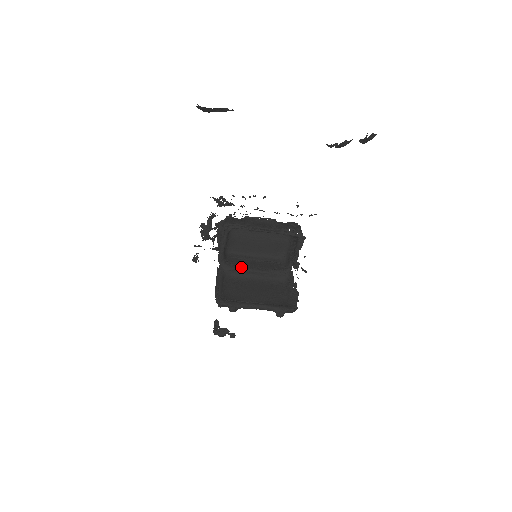
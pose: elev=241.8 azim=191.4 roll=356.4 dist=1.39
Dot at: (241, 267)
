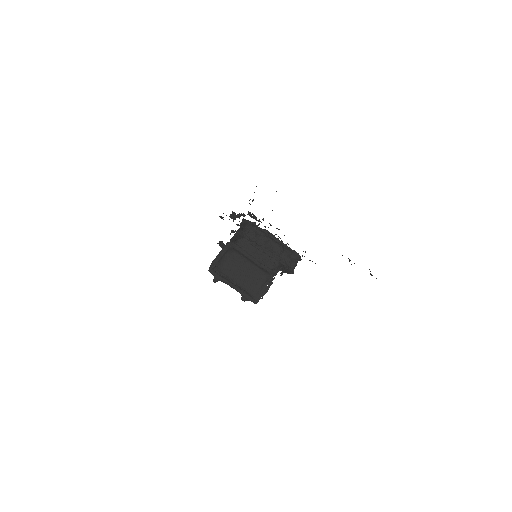
Dot at: (243, 252)
